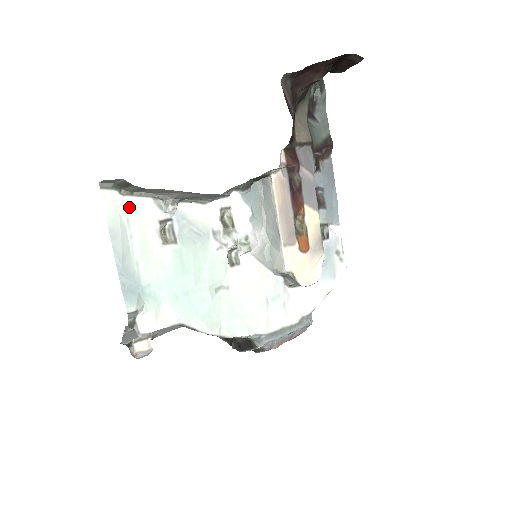
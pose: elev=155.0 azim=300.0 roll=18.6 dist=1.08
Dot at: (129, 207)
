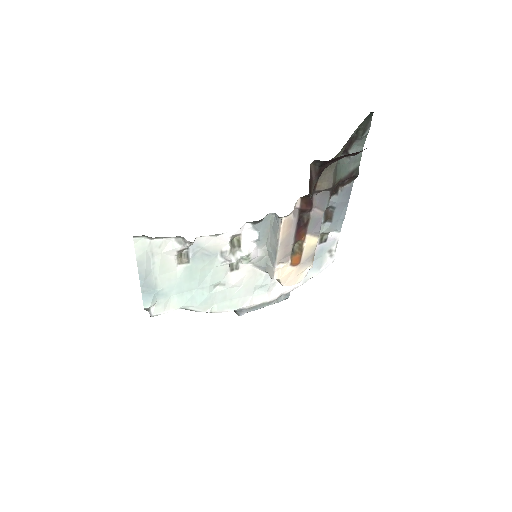
Dot at: (155, 246)
